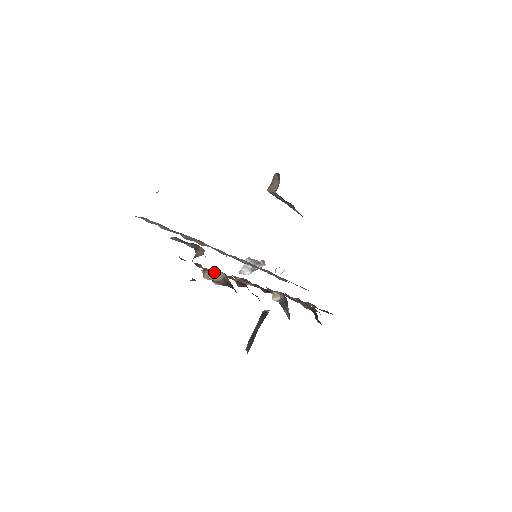
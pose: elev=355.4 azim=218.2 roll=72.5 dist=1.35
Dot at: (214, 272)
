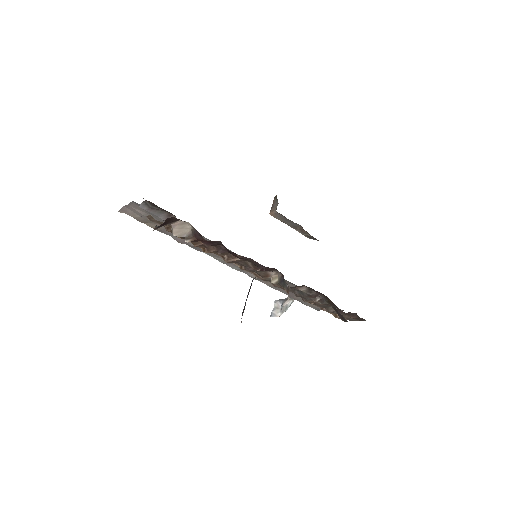
Dot at: (180, 225)
